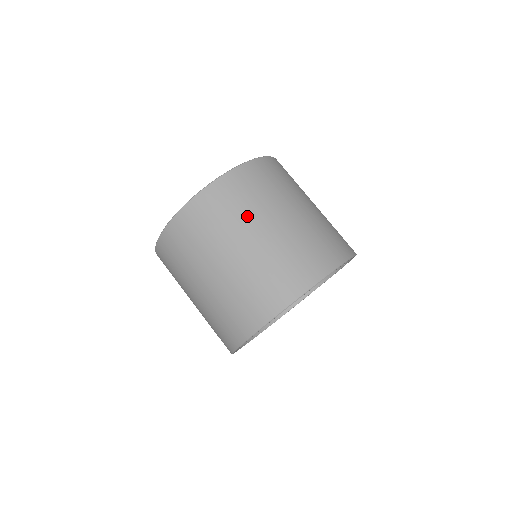
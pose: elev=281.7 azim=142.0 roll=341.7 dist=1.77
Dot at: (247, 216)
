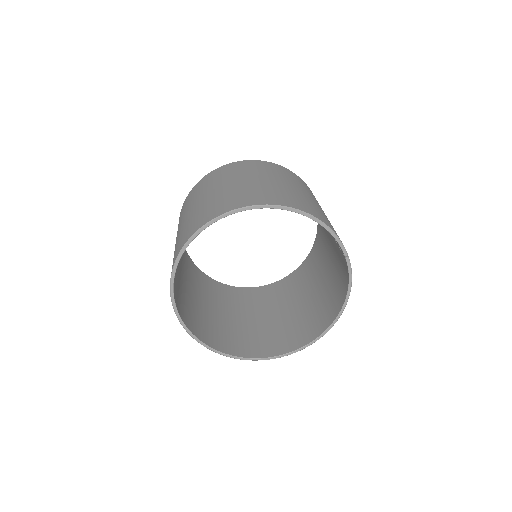
Dot at: (205, 190)
